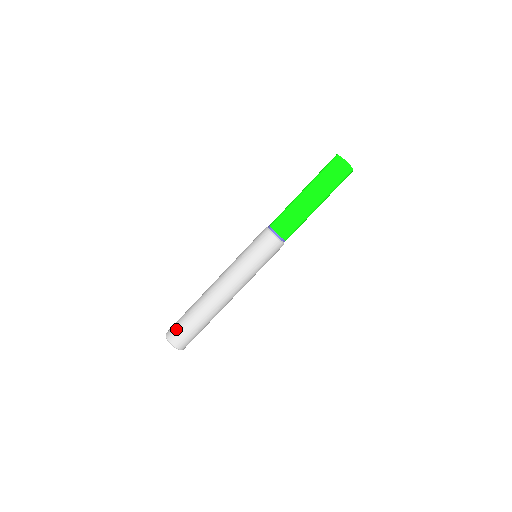
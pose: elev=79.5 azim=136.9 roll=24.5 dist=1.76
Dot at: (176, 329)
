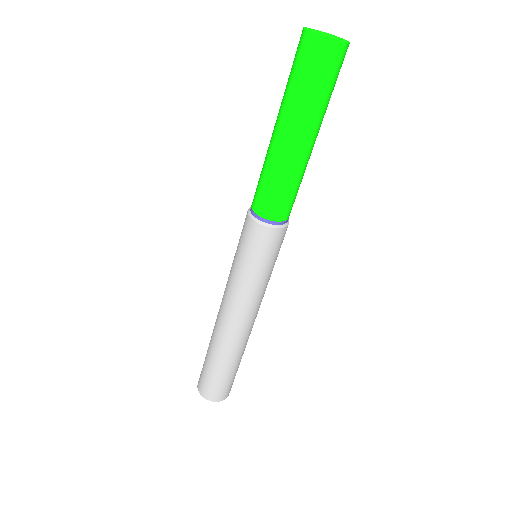
Dot at: (218, 390)
